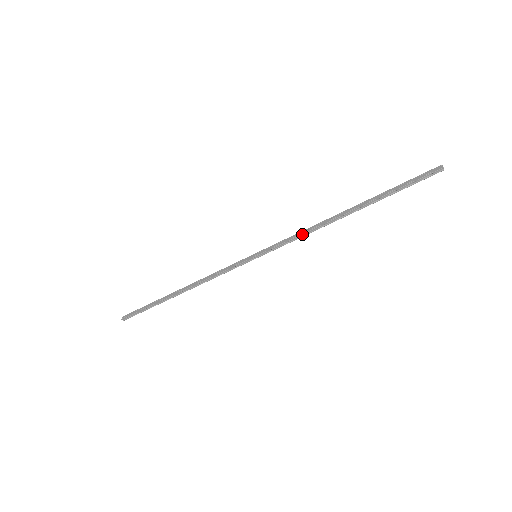
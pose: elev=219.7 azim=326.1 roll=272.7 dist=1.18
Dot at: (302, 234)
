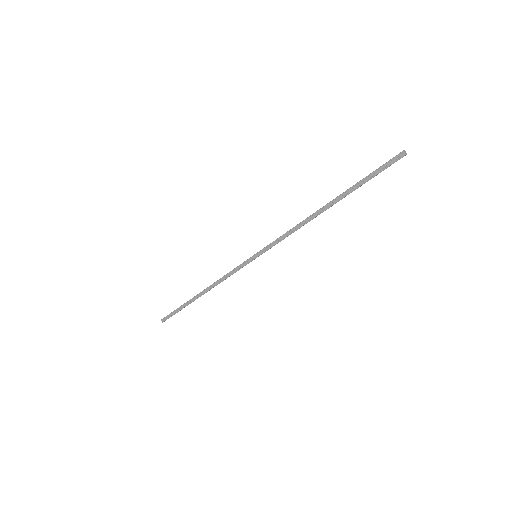
Dot at: (291, 233)
